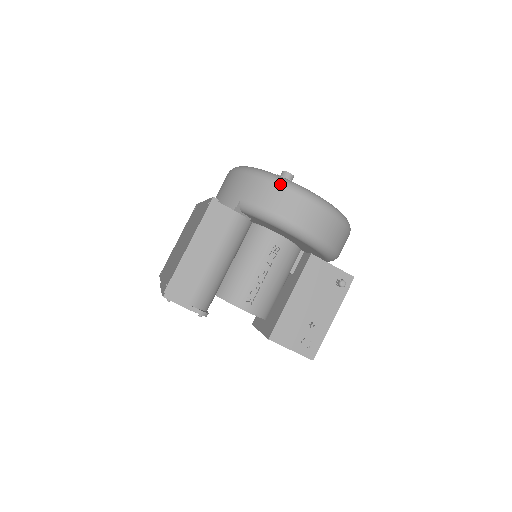
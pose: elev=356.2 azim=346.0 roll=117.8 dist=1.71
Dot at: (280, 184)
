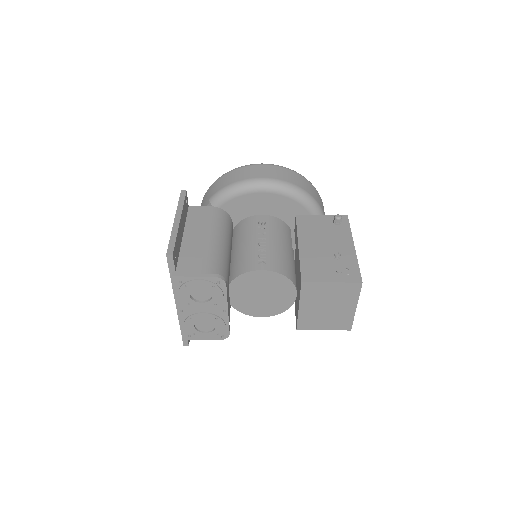
Dot at: (232, 170)
